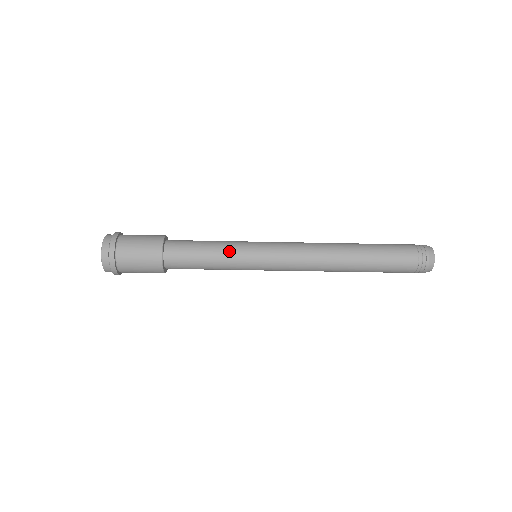
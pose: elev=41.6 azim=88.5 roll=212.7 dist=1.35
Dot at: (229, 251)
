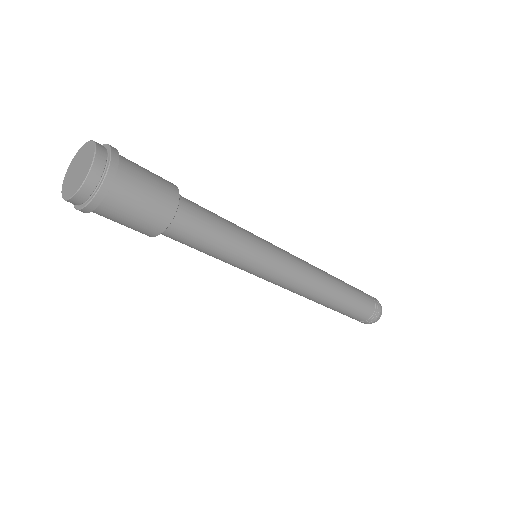
Dot at: (240, 253)
